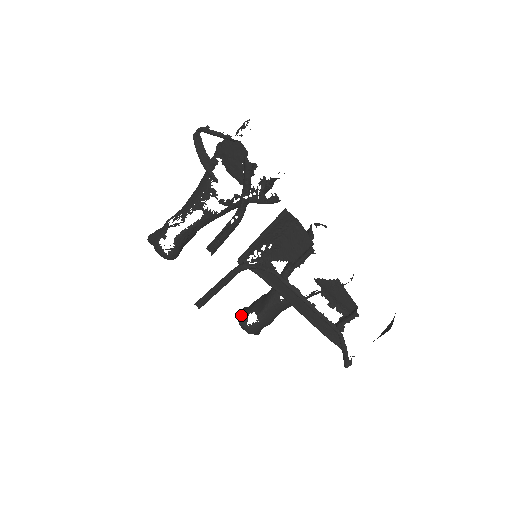
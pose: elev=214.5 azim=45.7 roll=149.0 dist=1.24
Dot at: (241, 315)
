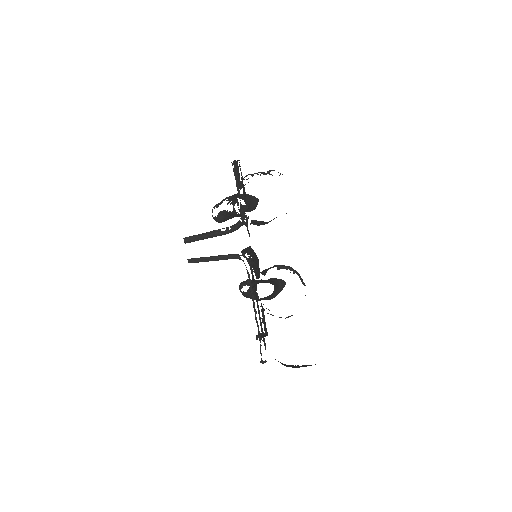
Dot at: (243, 282)
